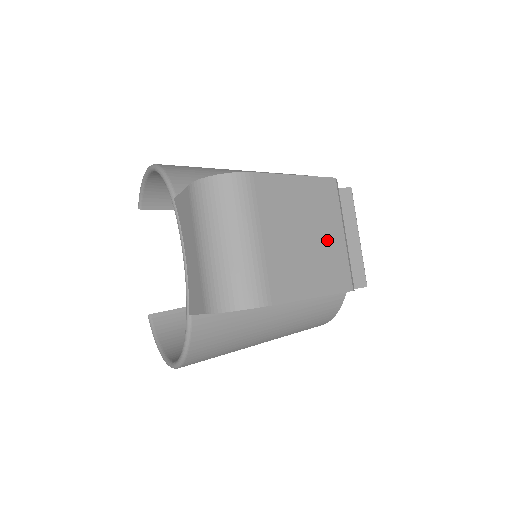
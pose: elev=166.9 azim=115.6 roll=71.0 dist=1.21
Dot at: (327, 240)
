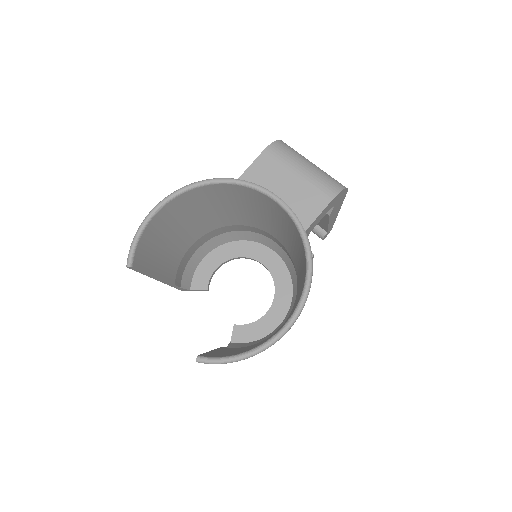
Dot at: occluded
